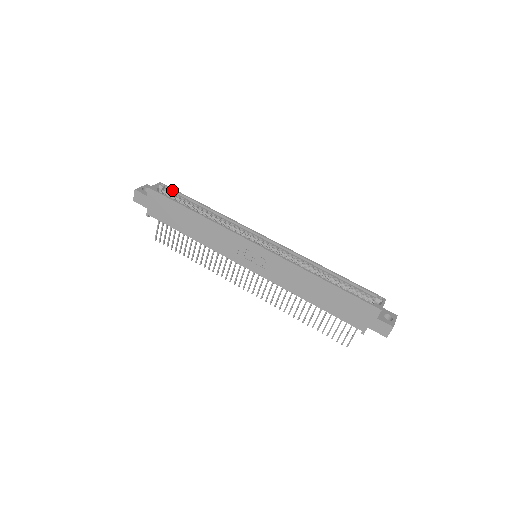
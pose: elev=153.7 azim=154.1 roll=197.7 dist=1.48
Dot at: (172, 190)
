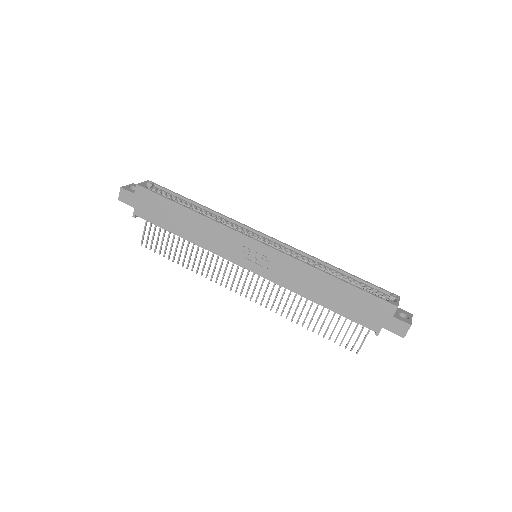
Dot at: (162, 188)
